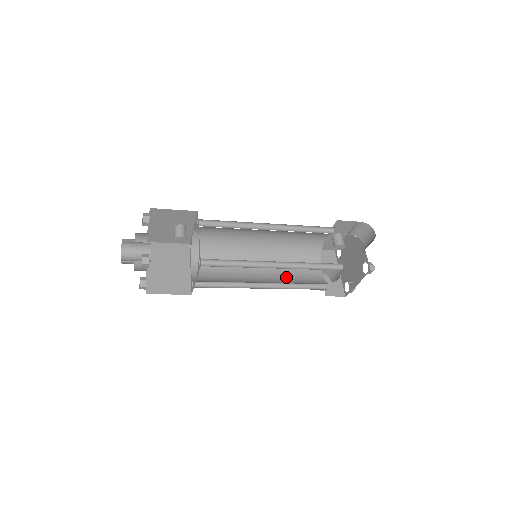
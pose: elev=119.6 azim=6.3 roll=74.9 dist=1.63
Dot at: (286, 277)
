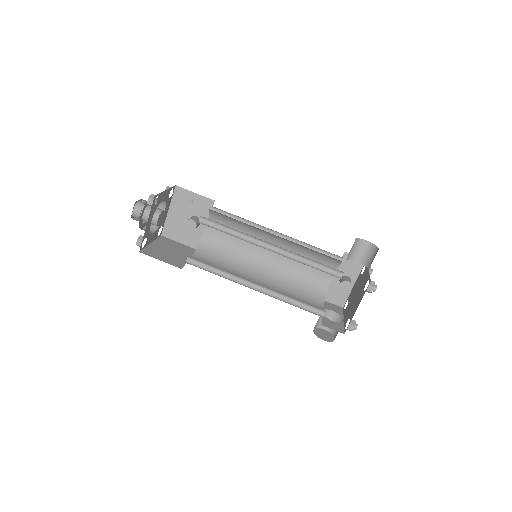
Dot at: occluded
